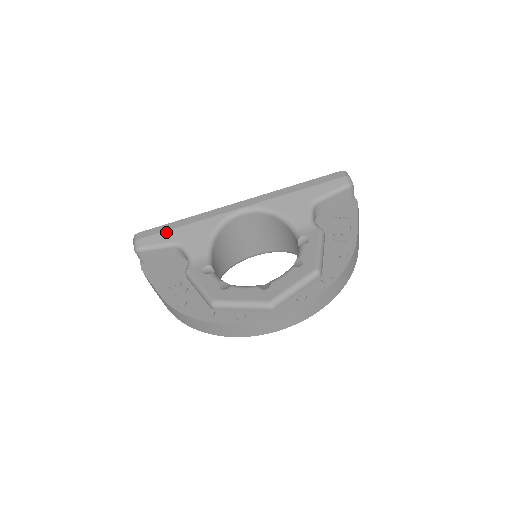
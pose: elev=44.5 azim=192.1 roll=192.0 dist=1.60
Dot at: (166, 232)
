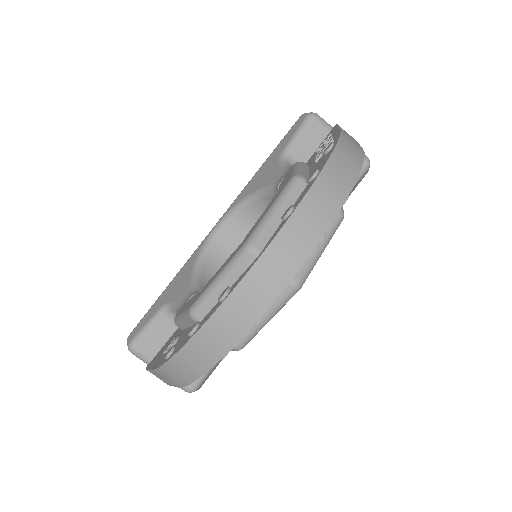
Dot at: (152, 307)
